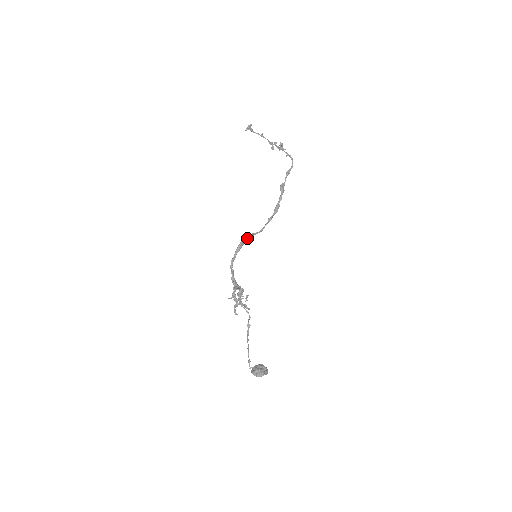
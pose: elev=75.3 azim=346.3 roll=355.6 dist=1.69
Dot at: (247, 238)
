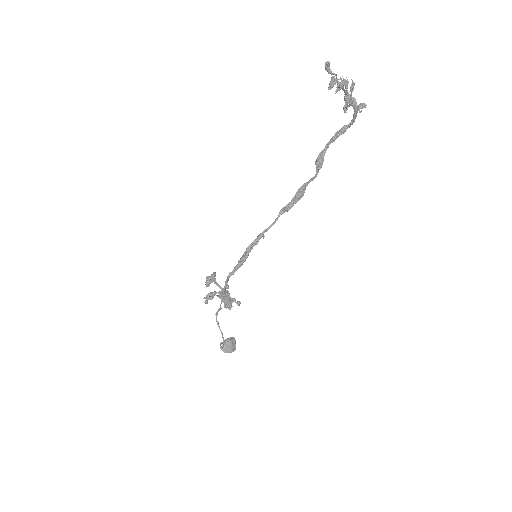
Dot at: occluded
